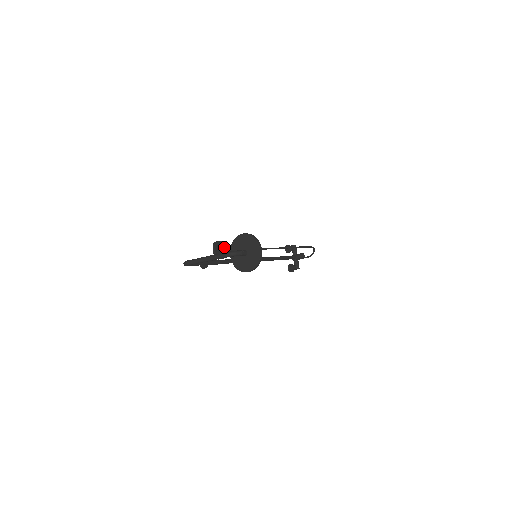
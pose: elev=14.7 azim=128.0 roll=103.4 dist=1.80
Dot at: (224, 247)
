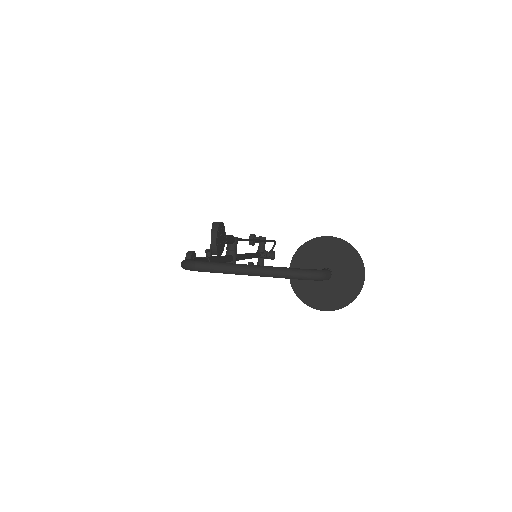
Dot at: (223, 234)
